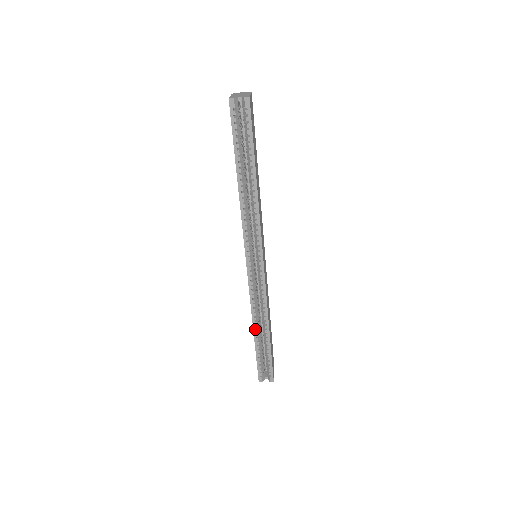
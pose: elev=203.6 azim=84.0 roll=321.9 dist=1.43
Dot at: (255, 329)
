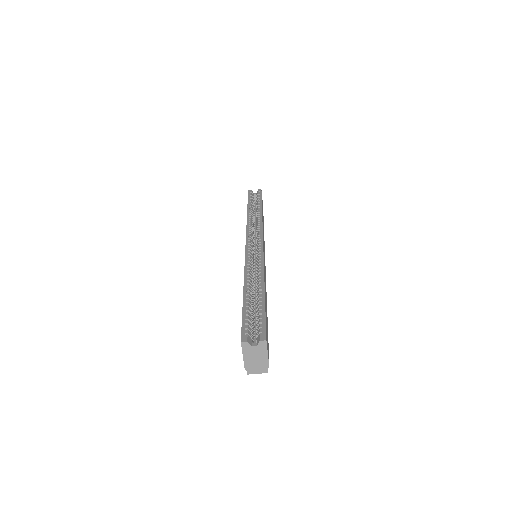
Dot at: (246, 284)
